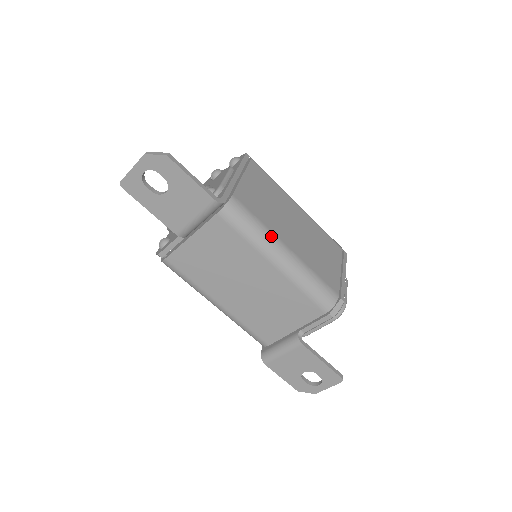
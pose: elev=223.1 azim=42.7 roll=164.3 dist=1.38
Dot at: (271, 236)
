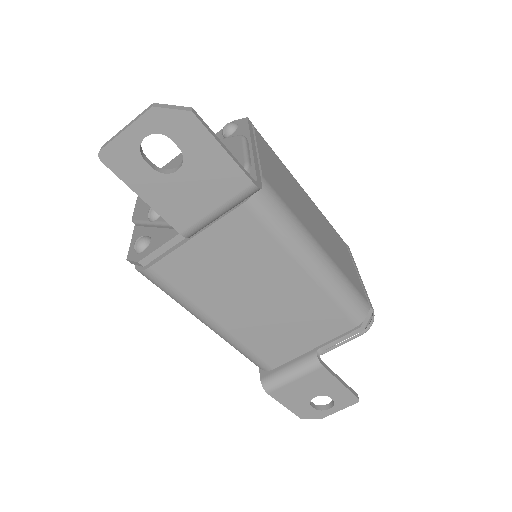
Dot at: (306, 233)
